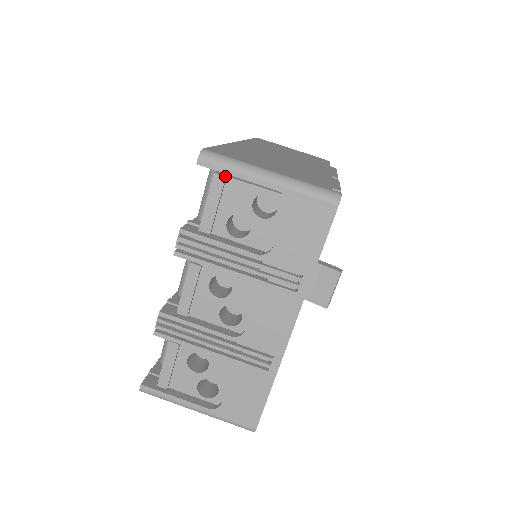
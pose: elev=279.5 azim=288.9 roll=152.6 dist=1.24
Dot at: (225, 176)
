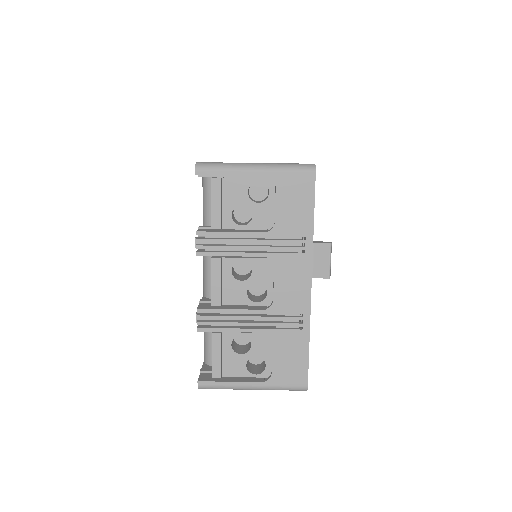
Dot at: (220, 178)
